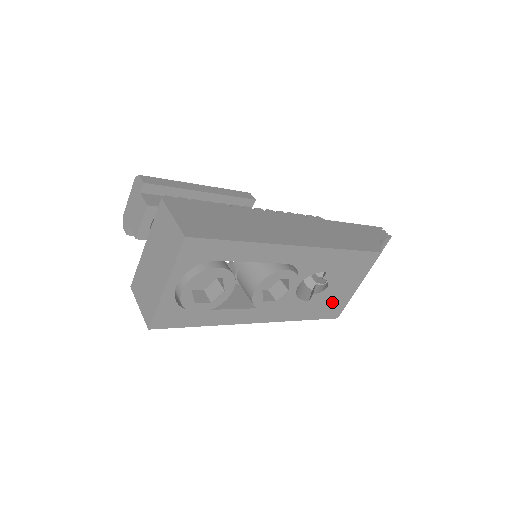
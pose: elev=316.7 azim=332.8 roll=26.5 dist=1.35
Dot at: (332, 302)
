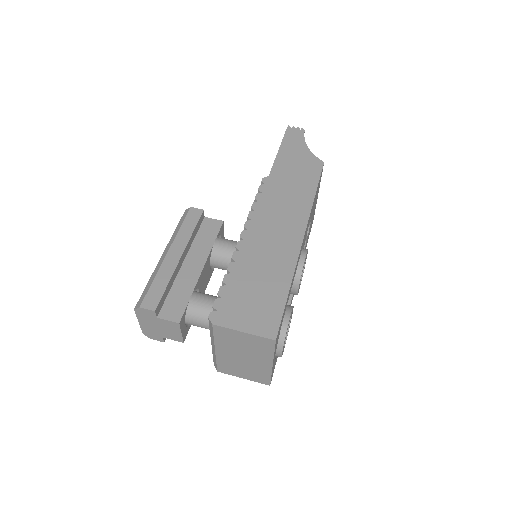
Dot at: occluded
